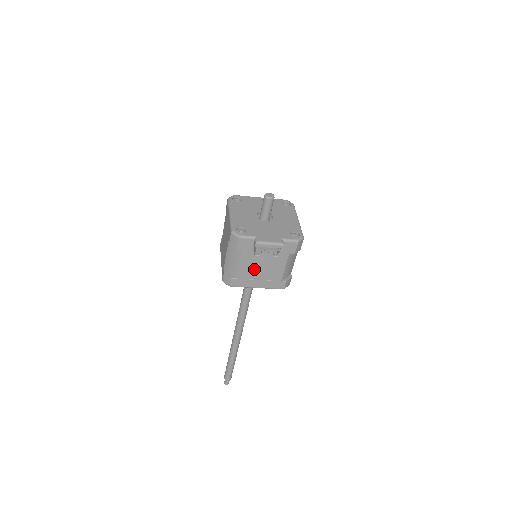
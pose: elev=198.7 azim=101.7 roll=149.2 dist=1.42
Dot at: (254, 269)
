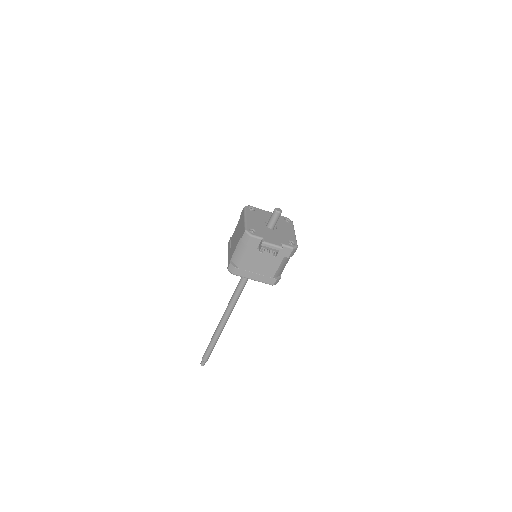
Dot at: (255, 264)
